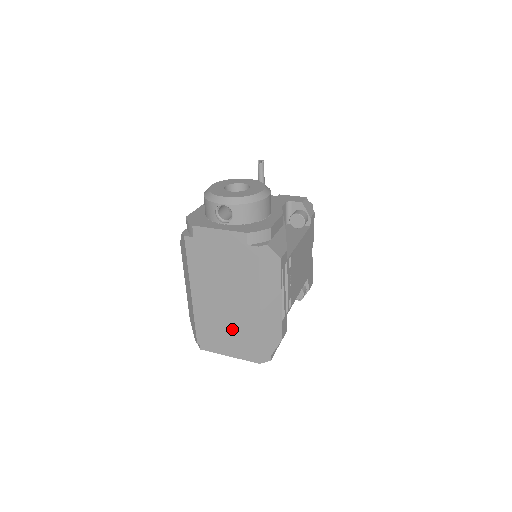
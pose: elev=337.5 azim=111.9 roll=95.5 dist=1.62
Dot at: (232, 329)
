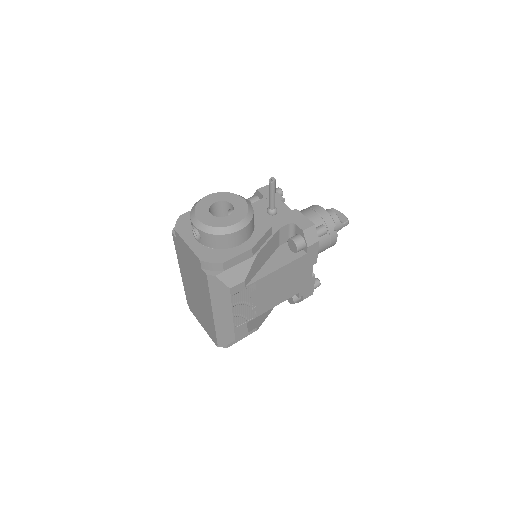
Dot at: (202, 312)
